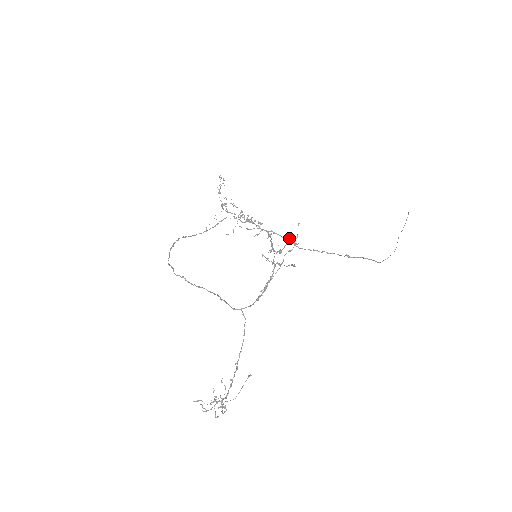
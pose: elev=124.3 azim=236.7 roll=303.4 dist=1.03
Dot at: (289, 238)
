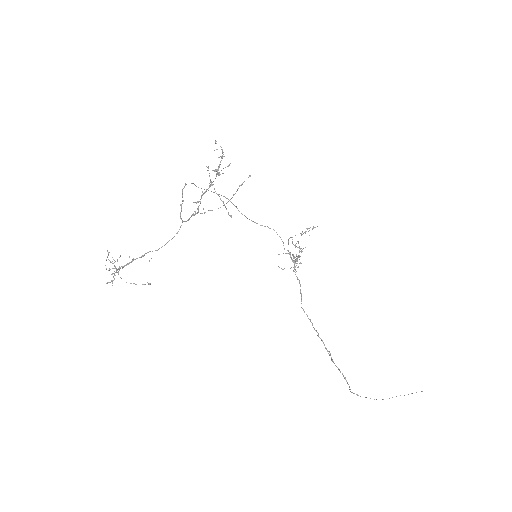
Dot at: (228, 165)
